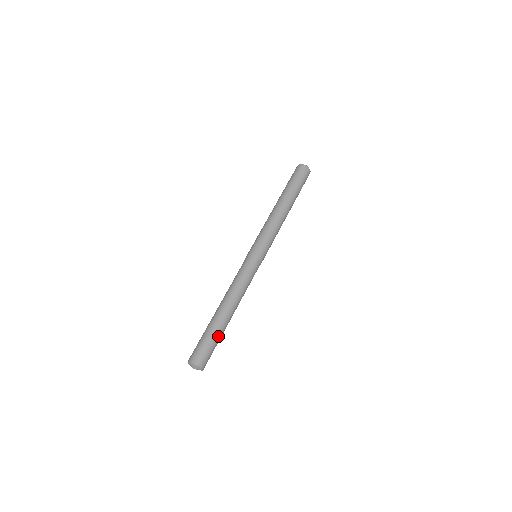
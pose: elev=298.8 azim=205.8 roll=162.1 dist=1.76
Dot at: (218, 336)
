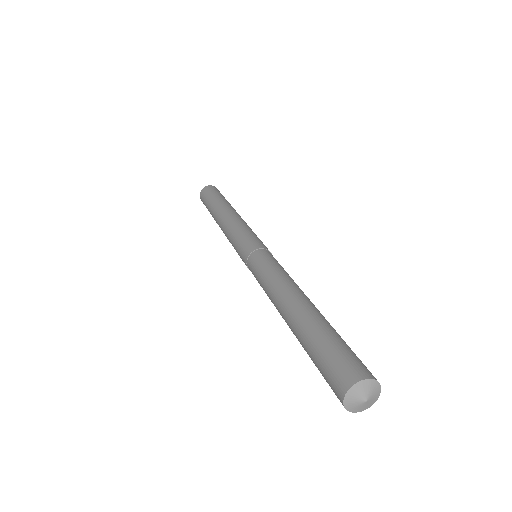
Dot at: (329, 330)
